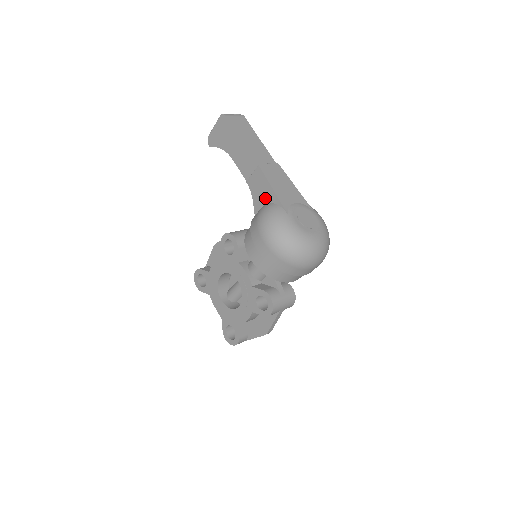
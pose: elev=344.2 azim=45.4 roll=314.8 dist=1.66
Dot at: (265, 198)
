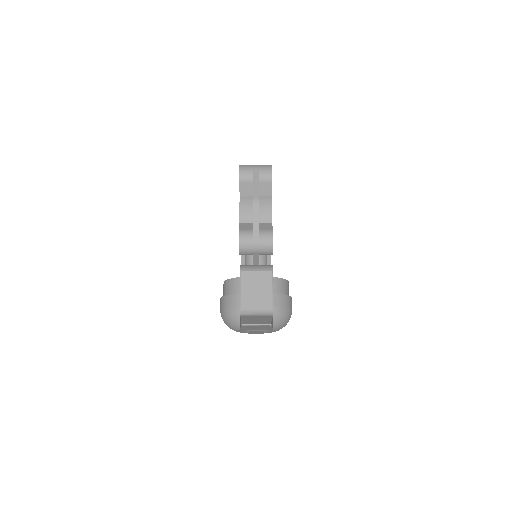
Dot at: occluded
